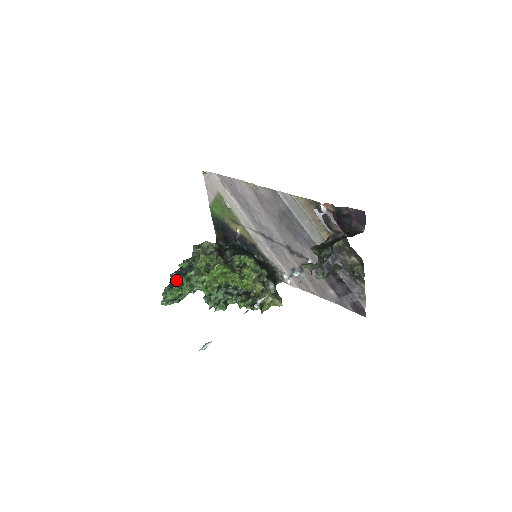
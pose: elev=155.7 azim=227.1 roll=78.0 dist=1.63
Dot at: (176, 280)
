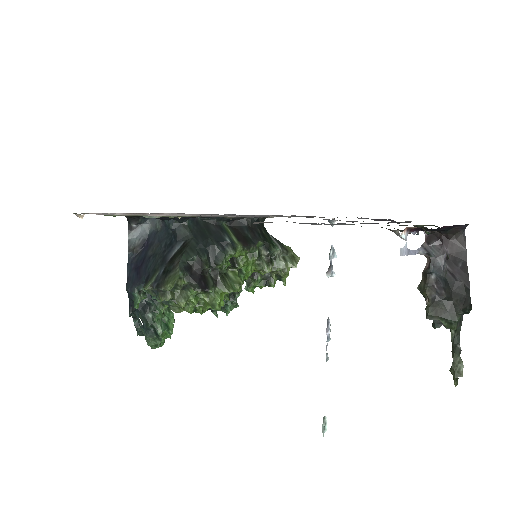
Dot at: (151, 325)
